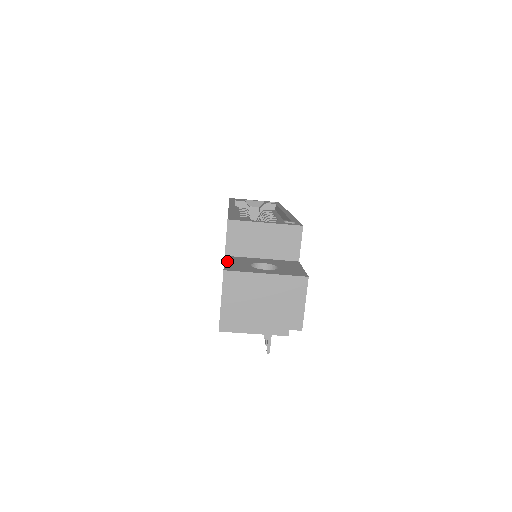
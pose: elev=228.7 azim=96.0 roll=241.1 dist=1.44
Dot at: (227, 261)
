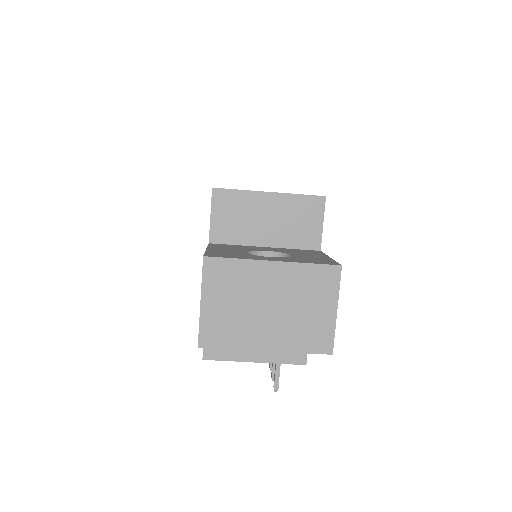
Dot at: (211, 248)
